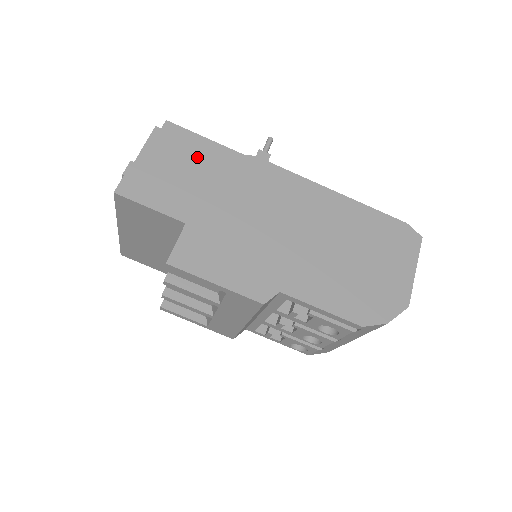
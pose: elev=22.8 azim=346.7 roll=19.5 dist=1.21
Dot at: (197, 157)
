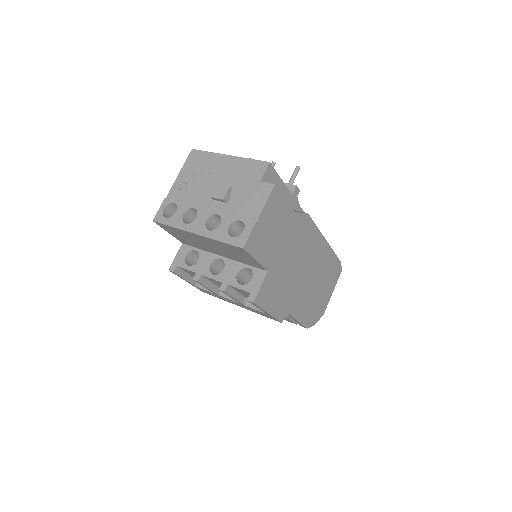
Dot at: (286, 215)
